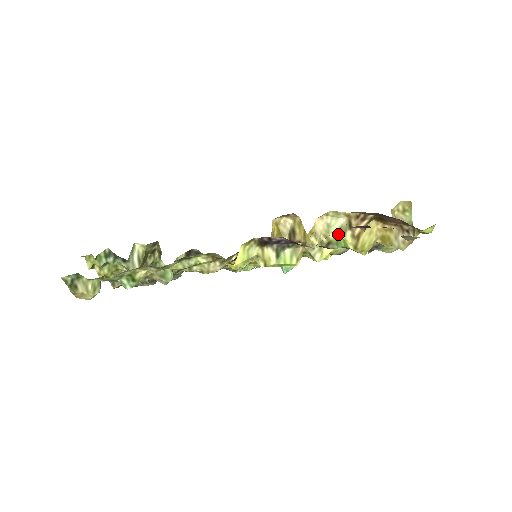
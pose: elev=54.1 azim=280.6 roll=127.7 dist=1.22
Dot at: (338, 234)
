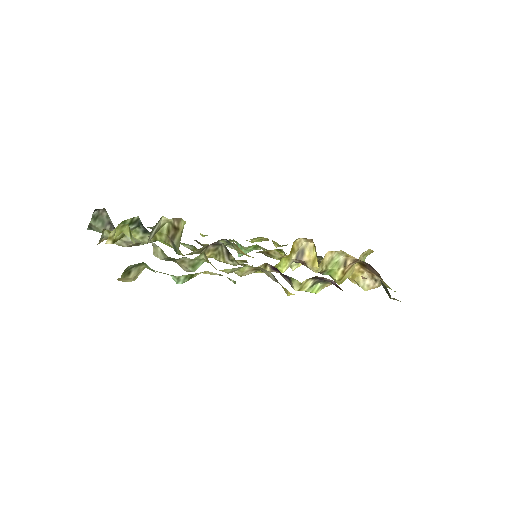
Dot at: (334, 267)
